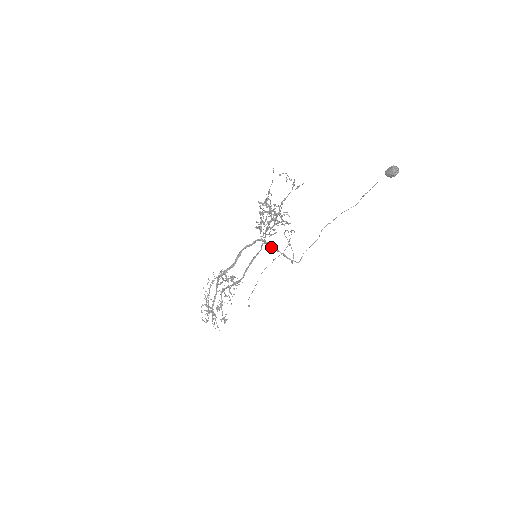
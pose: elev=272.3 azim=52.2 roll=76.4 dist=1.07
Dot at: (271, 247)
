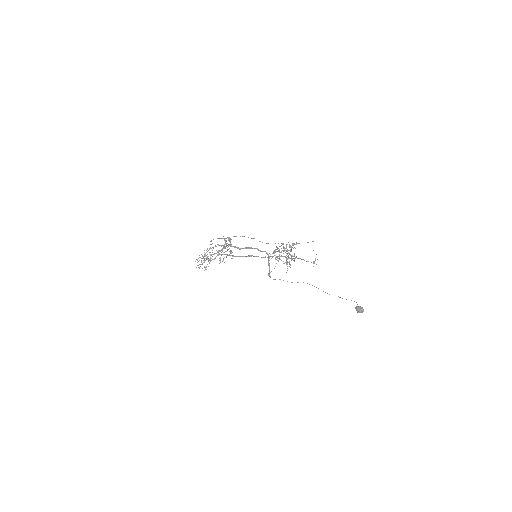
Dot at: occluded
